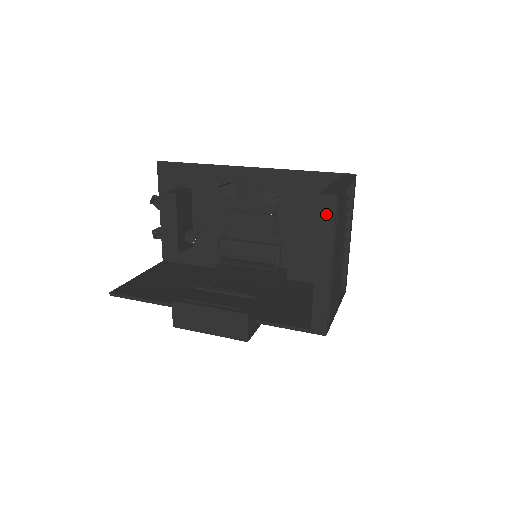
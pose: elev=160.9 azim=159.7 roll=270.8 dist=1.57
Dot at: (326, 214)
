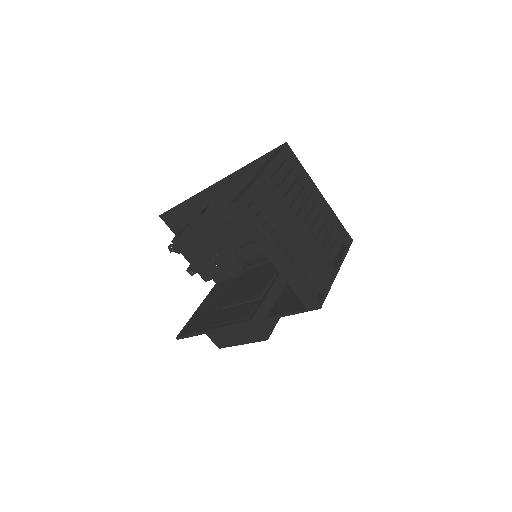
Dot at: (244, 218)
